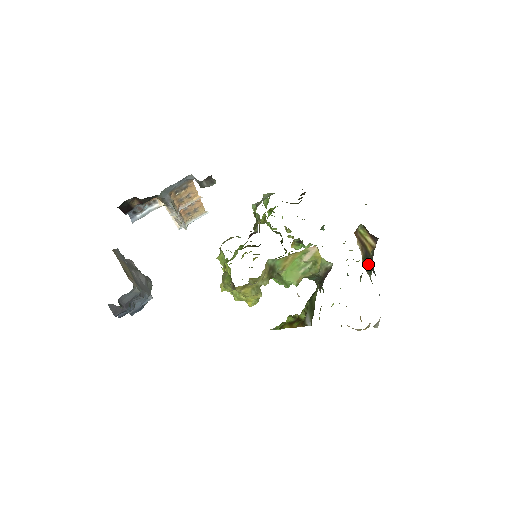
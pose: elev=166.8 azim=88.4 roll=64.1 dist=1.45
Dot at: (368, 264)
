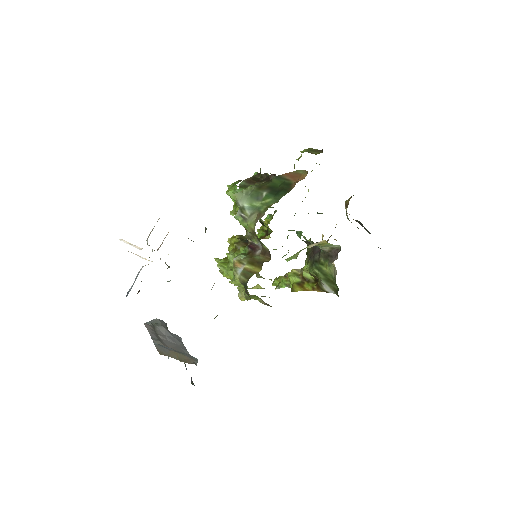
Dot at: (346, 211)
